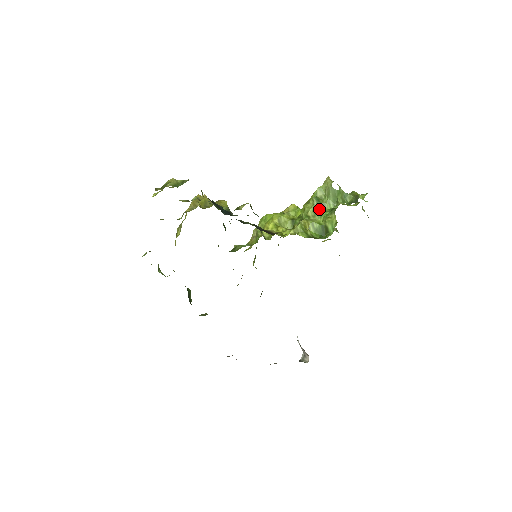
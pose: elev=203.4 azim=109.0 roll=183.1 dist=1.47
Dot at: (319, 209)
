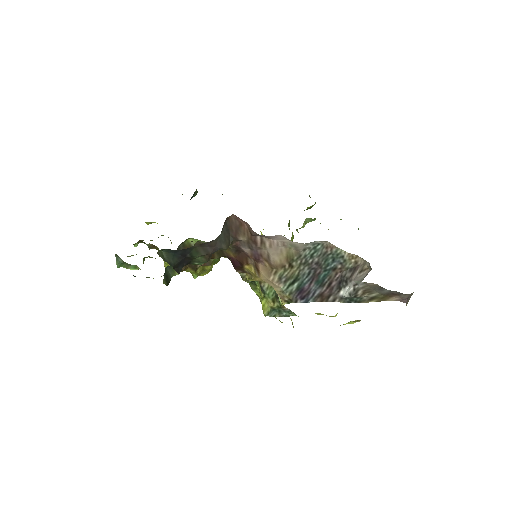
Dot at: occluded
